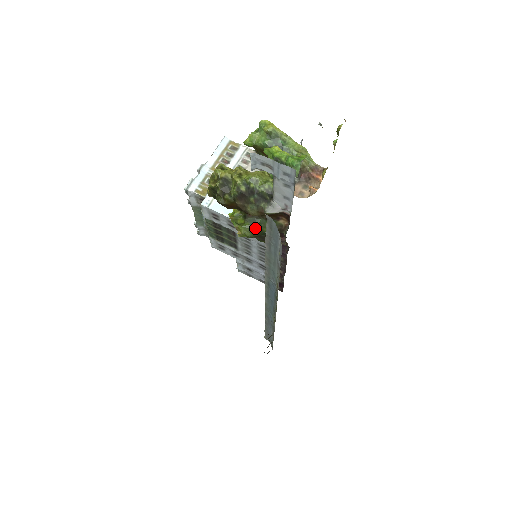
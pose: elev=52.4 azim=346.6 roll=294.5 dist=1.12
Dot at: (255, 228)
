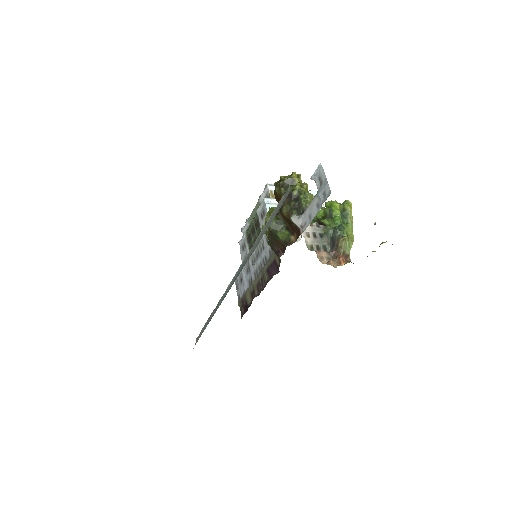
Dot at: (275, 225)
